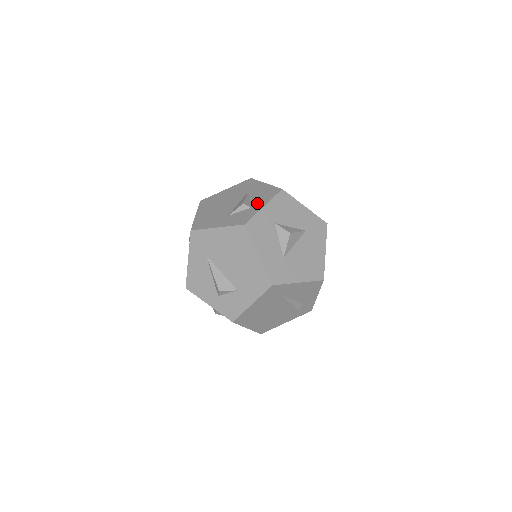
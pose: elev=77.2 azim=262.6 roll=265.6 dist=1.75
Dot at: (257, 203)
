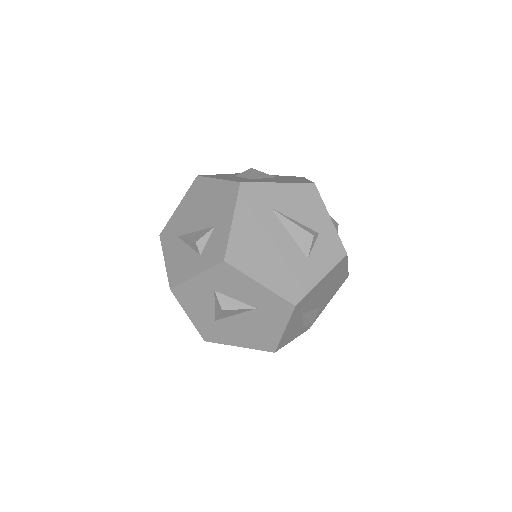
Dot at: occluded
